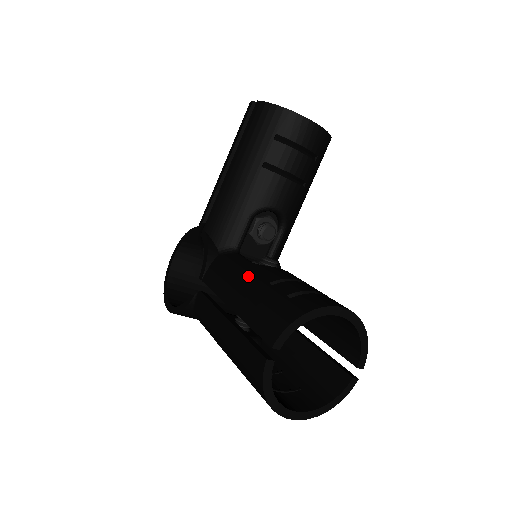
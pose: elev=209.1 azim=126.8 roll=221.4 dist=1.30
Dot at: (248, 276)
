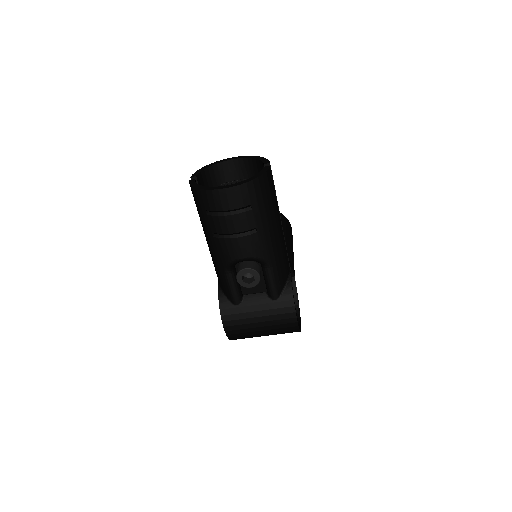
Dot at: occluded
